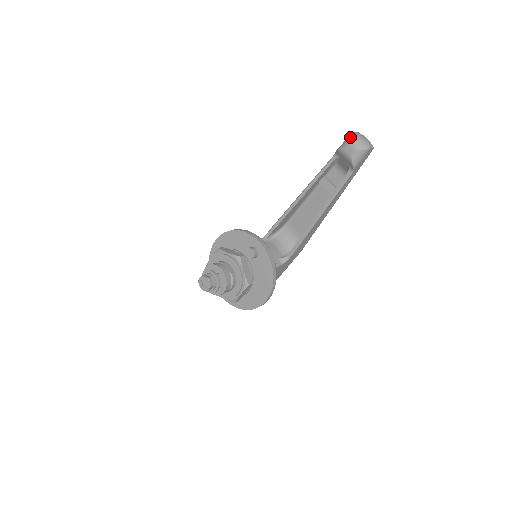
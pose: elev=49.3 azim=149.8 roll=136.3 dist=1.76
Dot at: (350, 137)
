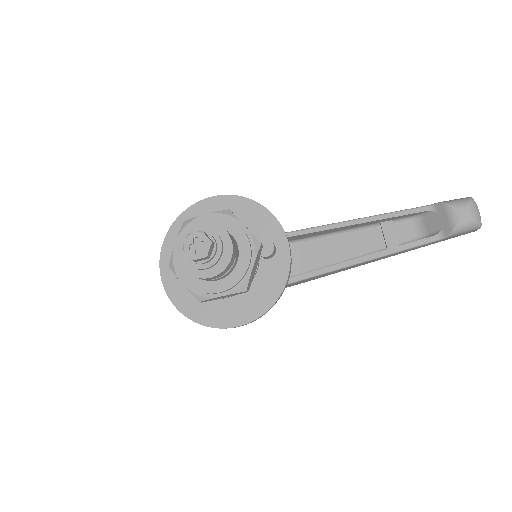
Dot at: (470, 199)
